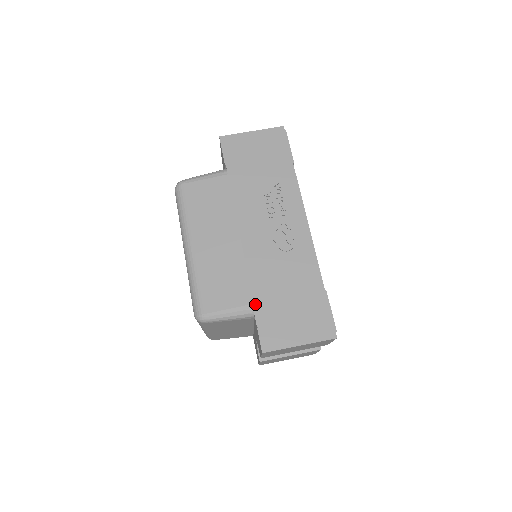
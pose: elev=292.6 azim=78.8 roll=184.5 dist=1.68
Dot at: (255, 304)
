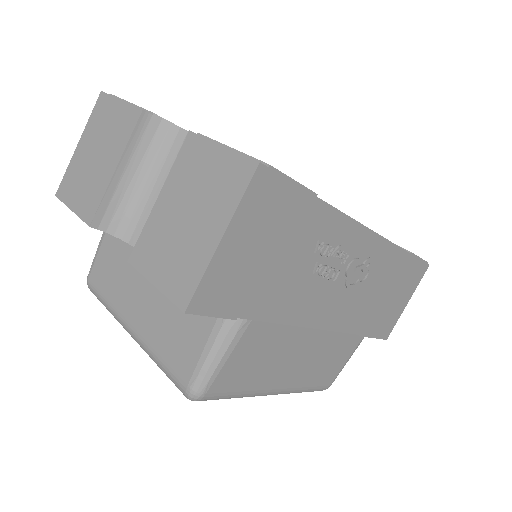
Dot at: (366, 334)
